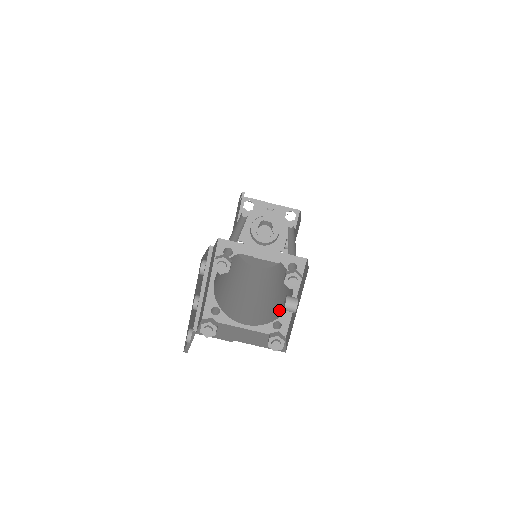
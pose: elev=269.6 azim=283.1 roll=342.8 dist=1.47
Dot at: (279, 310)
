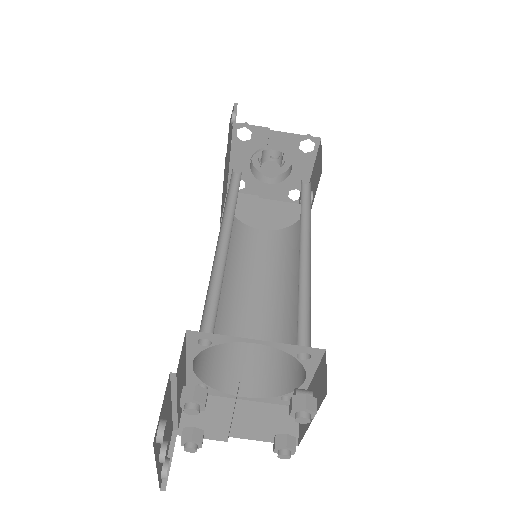
Dot at: (289, 372)
